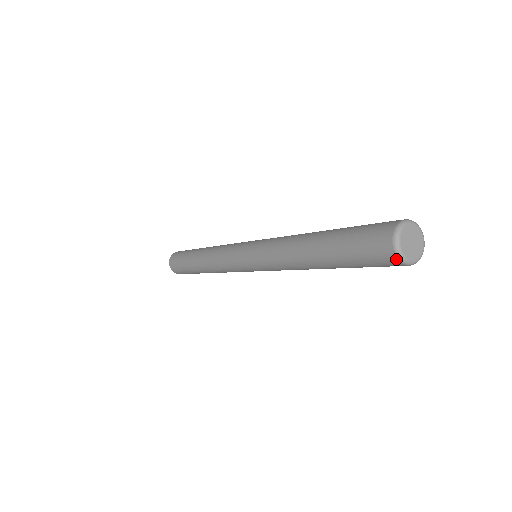
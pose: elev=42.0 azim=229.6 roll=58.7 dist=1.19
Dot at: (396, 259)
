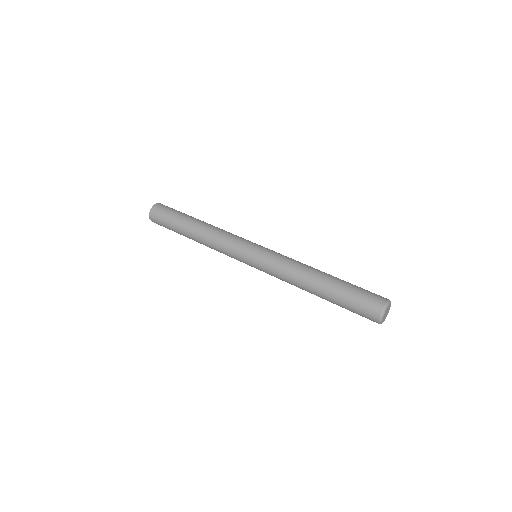
Dot at: (379, 313)
